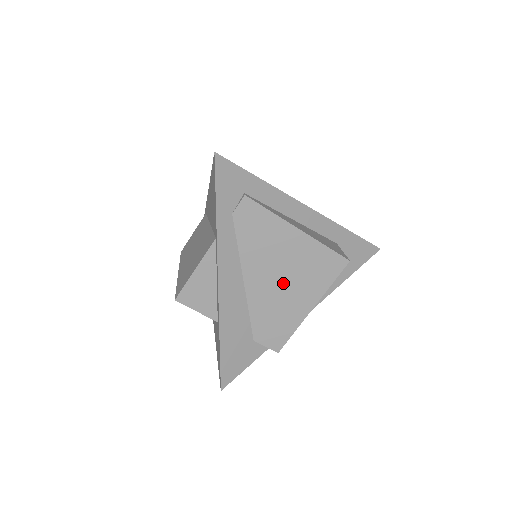
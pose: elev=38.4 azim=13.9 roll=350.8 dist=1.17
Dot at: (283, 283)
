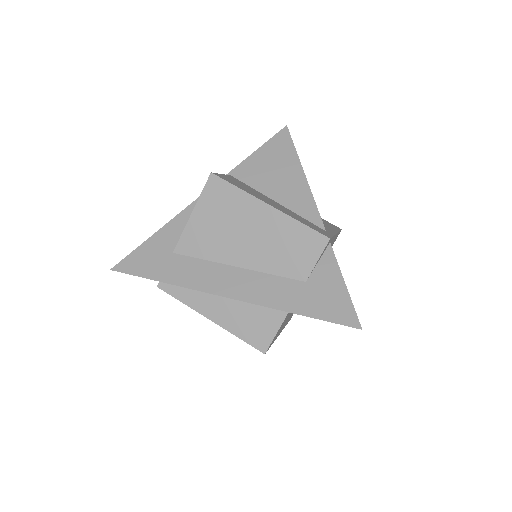
Dot at: occluded
